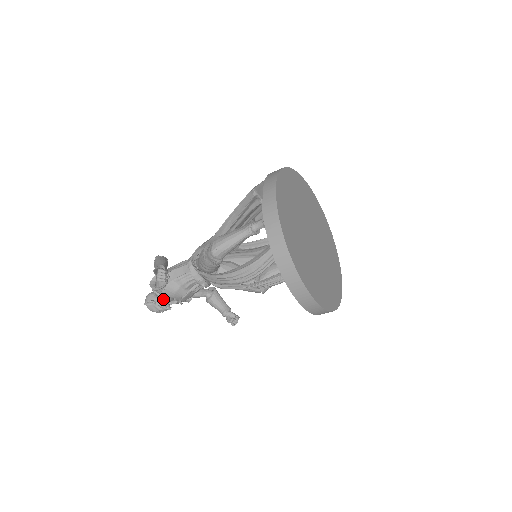
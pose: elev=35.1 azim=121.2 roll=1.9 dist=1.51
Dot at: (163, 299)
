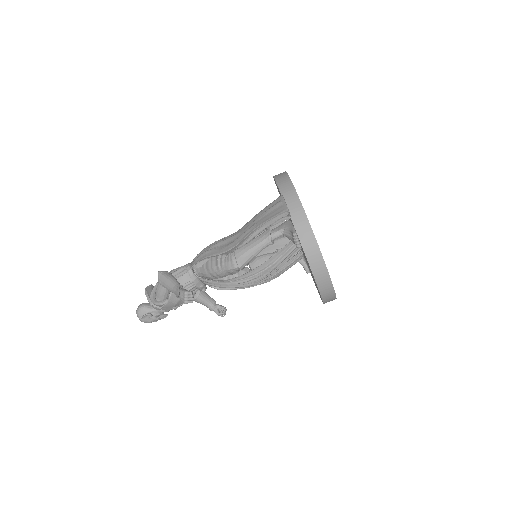
Dot at: occluded
